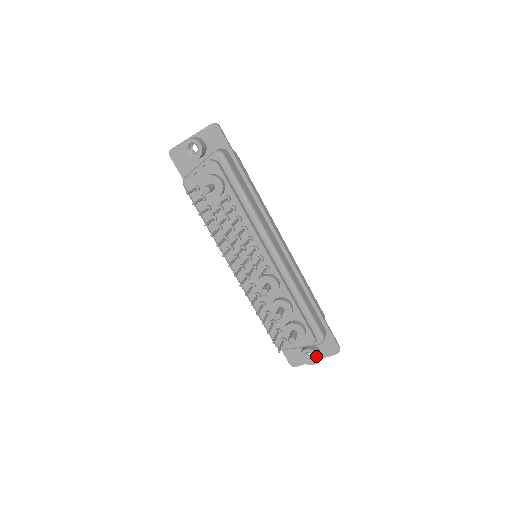
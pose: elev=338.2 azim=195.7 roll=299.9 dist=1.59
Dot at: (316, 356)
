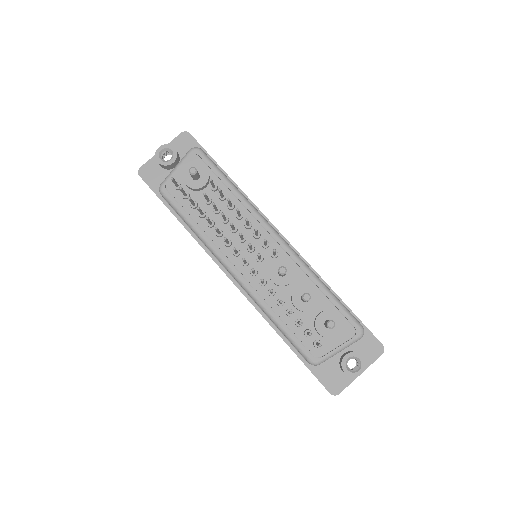
Dot at: (361, 359)
